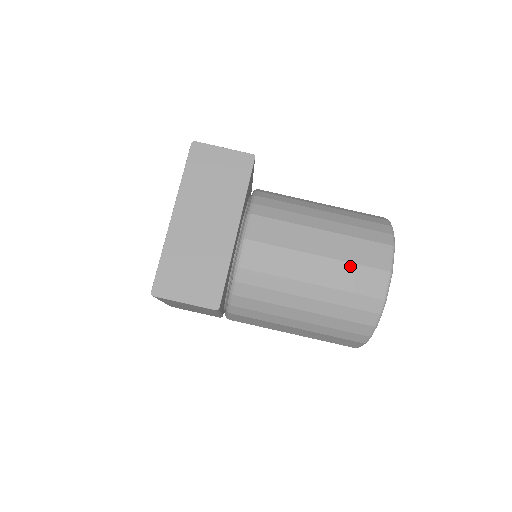
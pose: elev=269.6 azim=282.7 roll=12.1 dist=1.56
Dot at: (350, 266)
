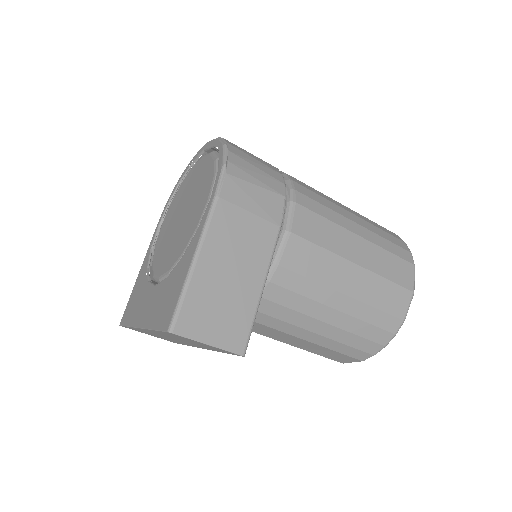
Dot at: (311, 352)
